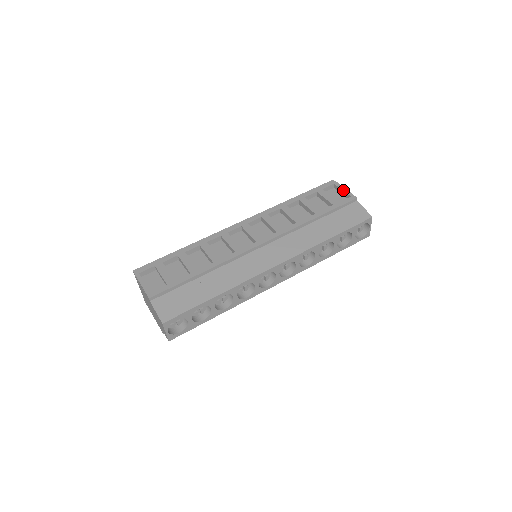
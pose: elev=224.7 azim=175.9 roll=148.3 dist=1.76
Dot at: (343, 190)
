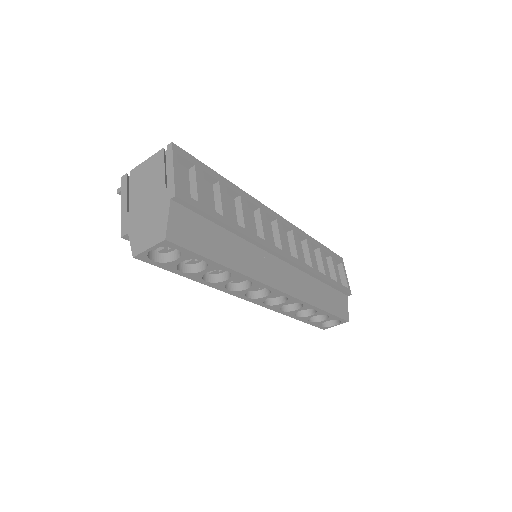
Dot at: (346, 276)
